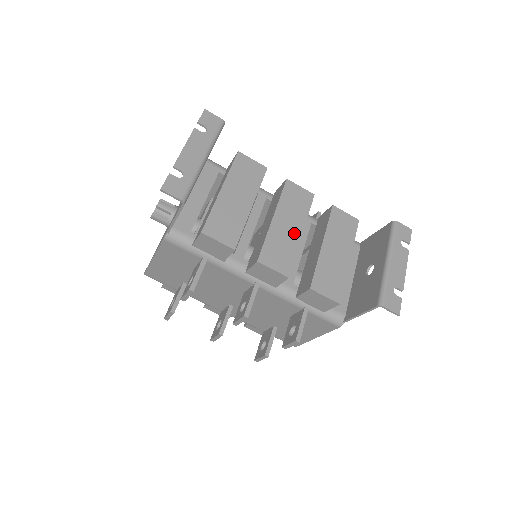
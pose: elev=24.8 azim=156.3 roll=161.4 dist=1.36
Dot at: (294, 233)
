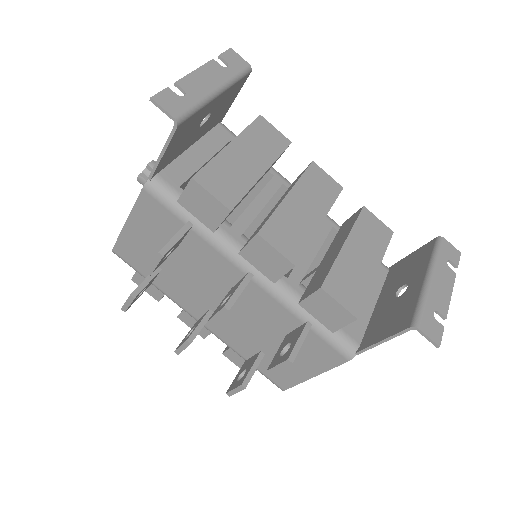
Dot at: (311, 219)
